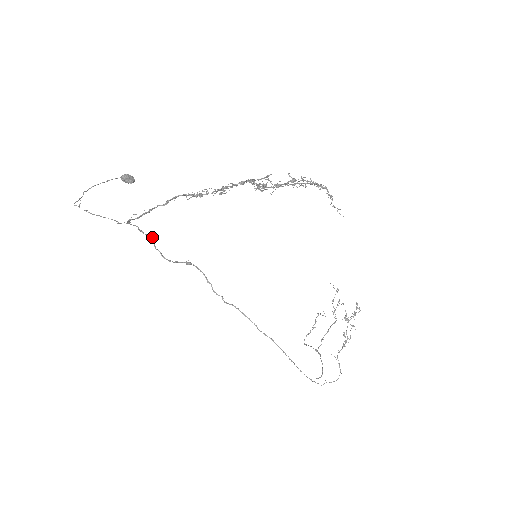
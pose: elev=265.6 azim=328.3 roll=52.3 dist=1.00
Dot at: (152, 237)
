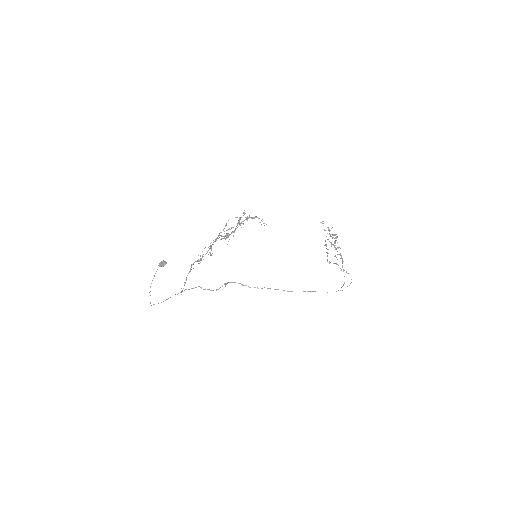
Dot at: (198, 286)
